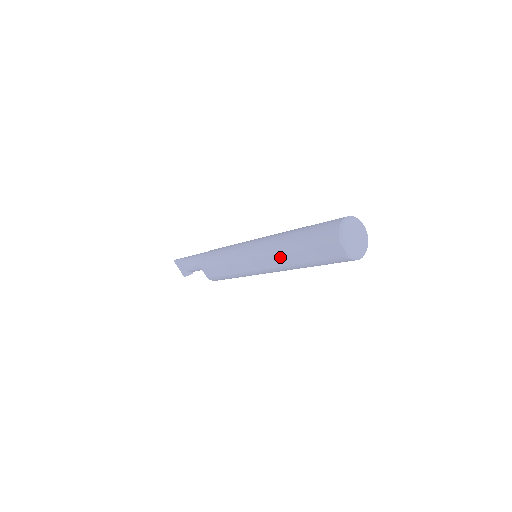
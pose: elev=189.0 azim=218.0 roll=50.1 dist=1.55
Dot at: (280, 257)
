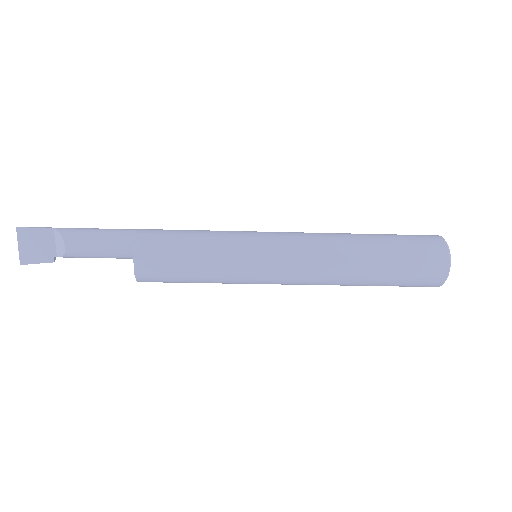
Dot at: (340, 262)
